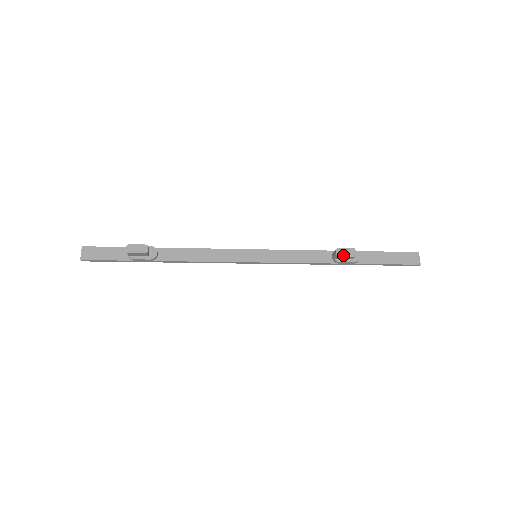
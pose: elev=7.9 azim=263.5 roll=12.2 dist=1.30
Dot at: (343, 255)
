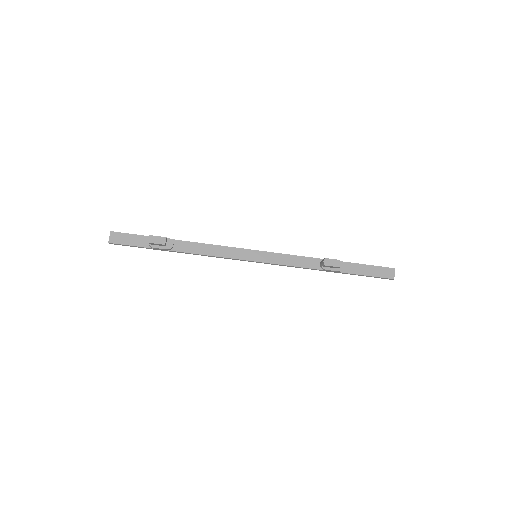
Dot at: (329, 265)
